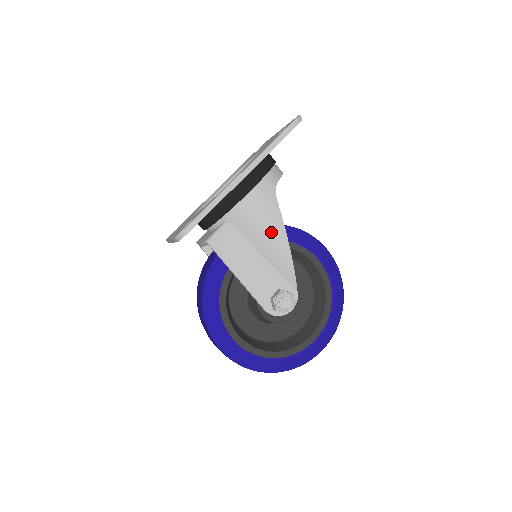
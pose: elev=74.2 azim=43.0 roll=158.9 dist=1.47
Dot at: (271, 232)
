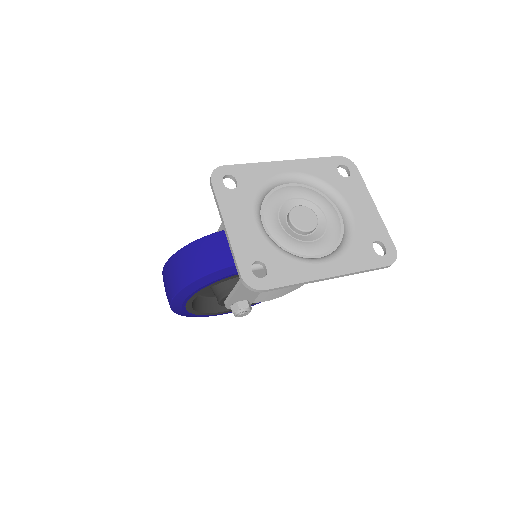
Dot at: occluded
